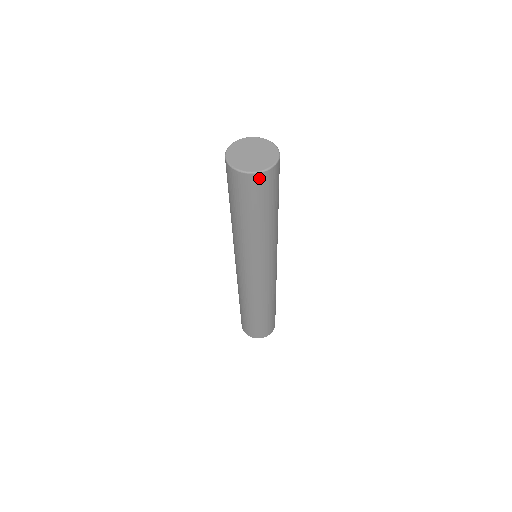
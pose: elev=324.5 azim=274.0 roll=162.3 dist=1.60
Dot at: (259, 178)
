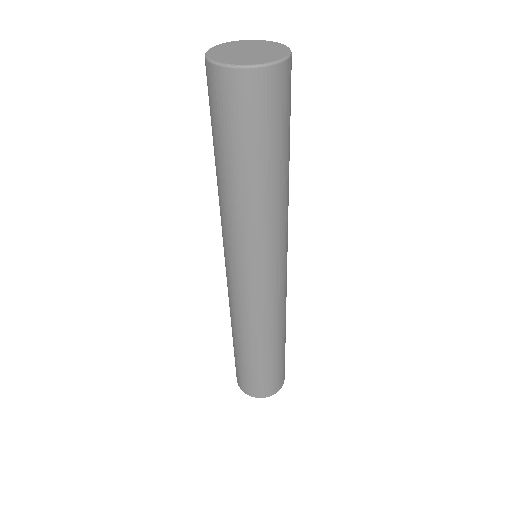
Dot at: (278, 75)
